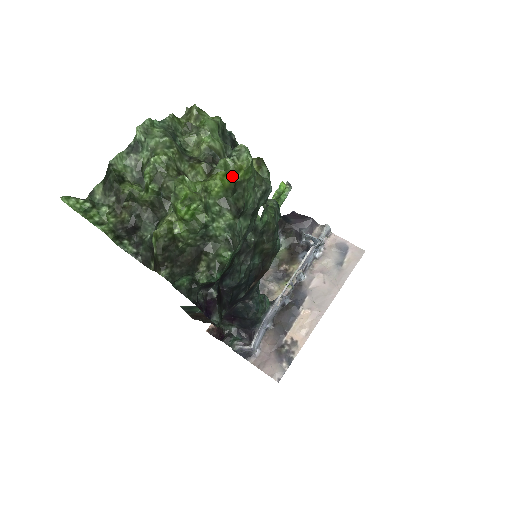
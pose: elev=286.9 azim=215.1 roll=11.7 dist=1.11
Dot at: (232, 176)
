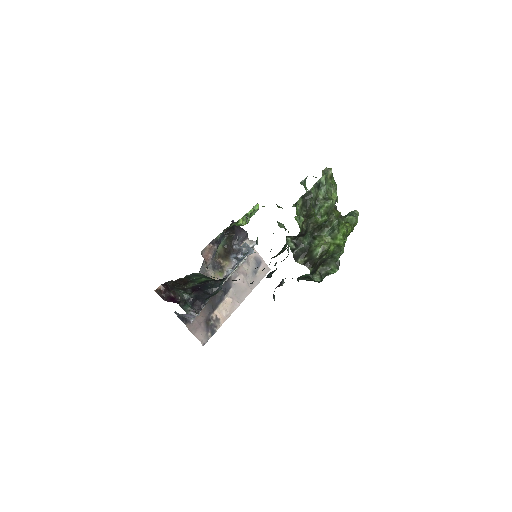
Dot at: (352, 228)
